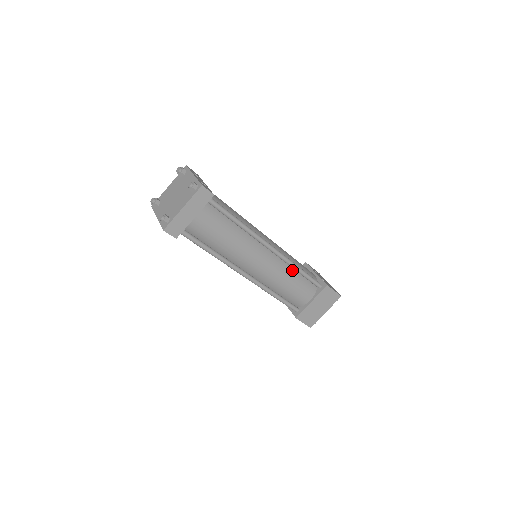
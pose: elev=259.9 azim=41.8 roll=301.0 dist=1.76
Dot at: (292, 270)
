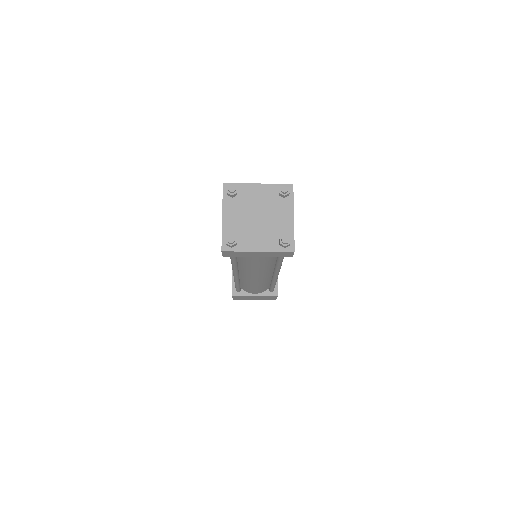
Dot at: (269, 281)
